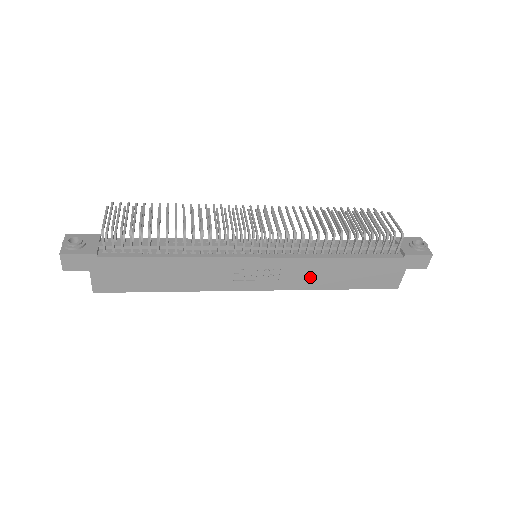
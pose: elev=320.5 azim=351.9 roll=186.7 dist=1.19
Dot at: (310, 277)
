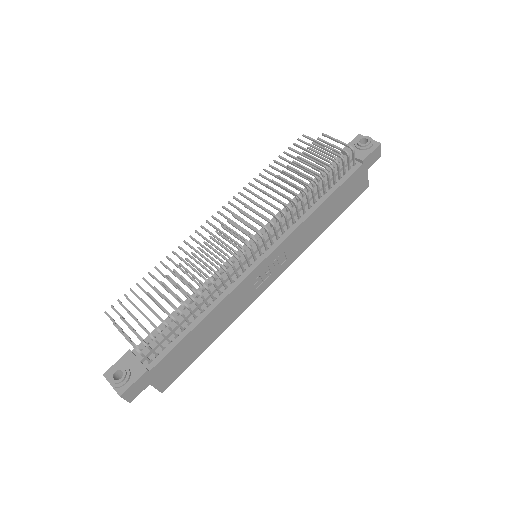
Dot at: (307, 236)
